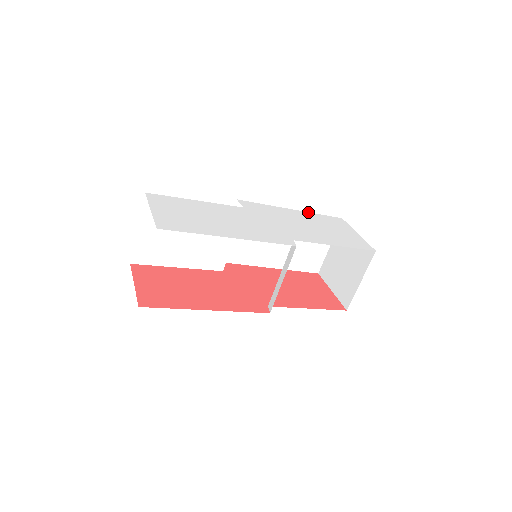
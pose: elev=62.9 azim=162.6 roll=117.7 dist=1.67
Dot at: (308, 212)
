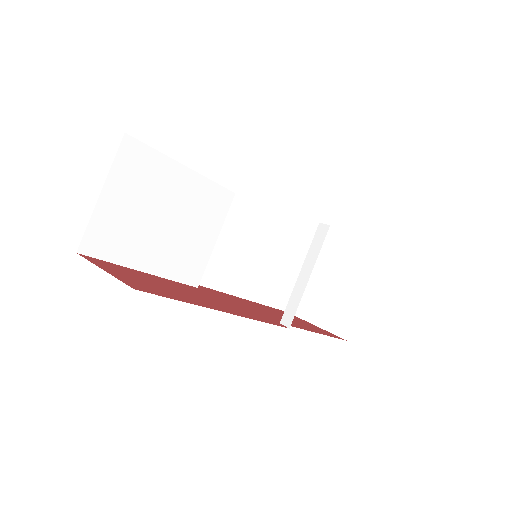
Dot at: occluded
